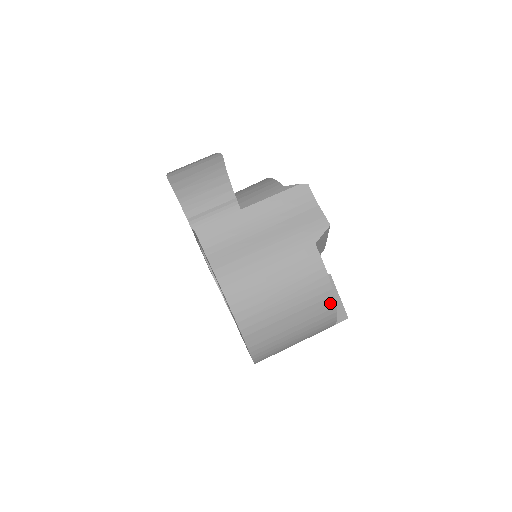
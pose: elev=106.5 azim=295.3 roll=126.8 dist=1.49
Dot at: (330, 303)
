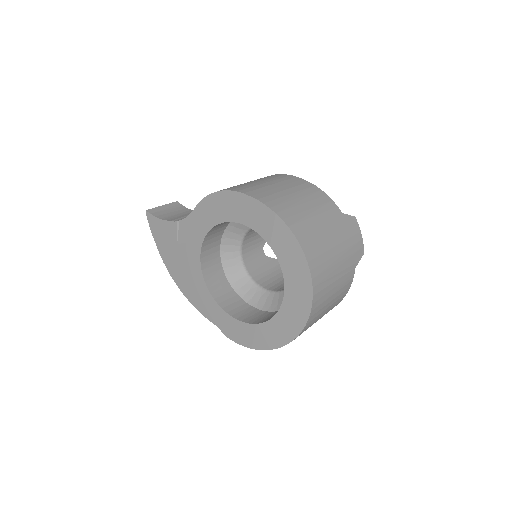
Dot at: (300, 180)
